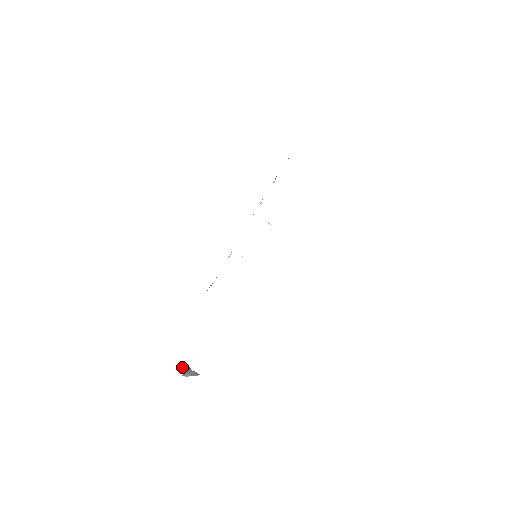
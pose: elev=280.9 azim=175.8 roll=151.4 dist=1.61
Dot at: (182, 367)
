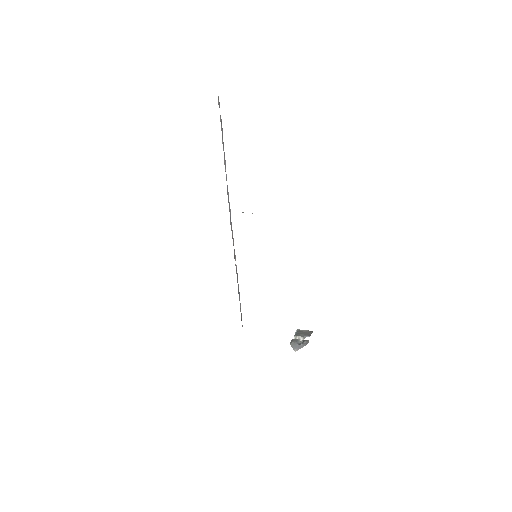
Dot at: (295, 336)
